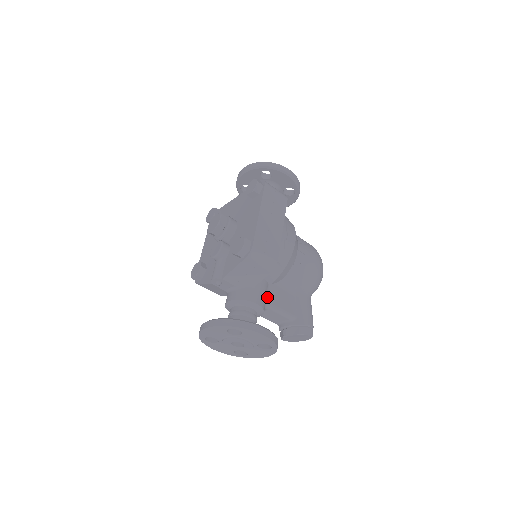
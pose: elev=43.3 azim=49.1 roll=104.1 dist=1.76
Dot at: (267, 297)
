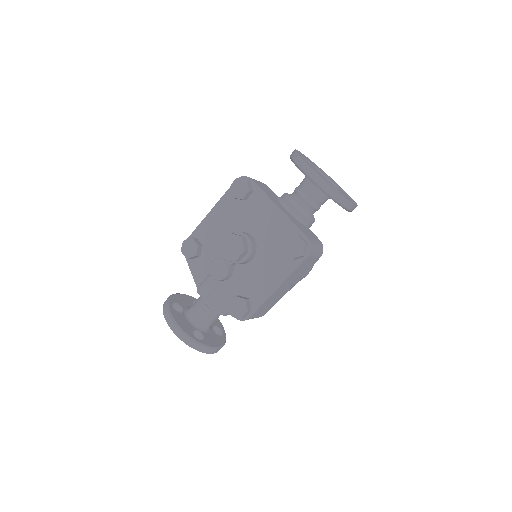
Dot at: occluded
